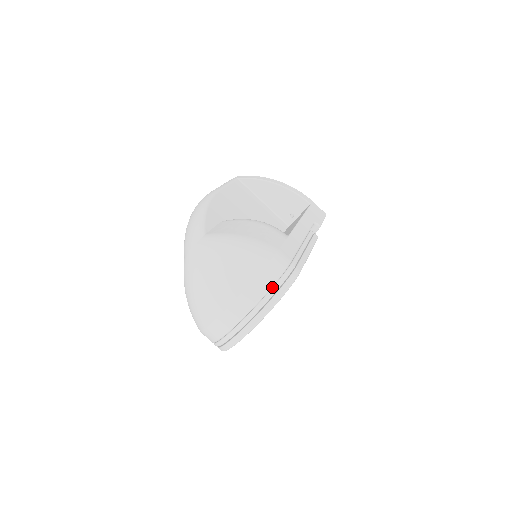
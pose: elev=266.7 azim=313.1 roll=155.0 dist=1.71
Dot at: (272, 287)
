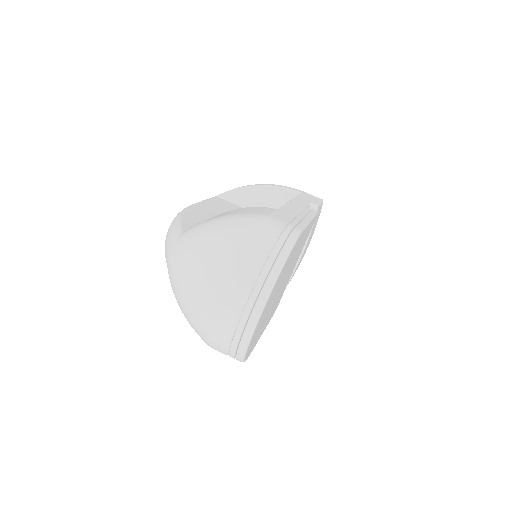
Dot at: (271, 251)
